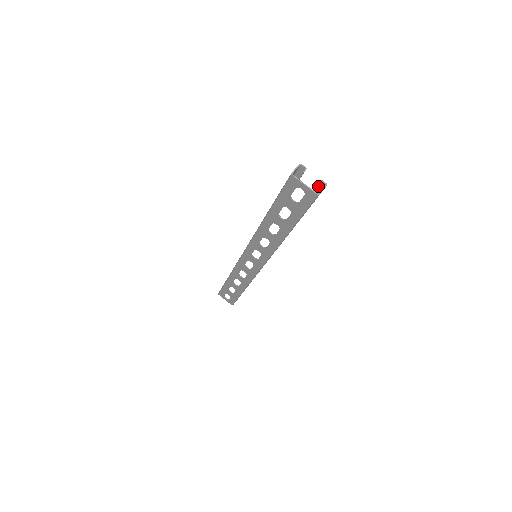
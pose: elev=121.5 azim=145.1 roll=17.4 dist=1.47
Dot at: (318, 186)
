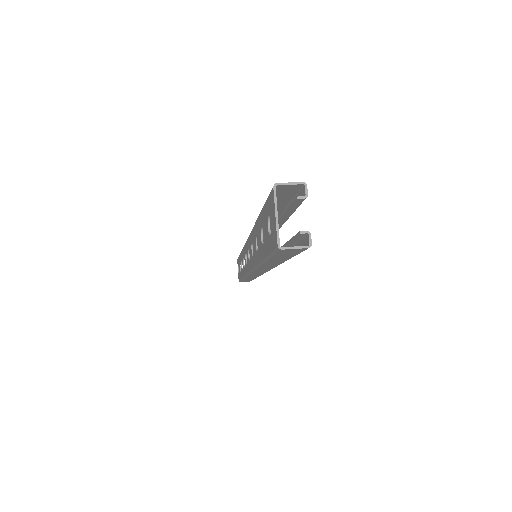
Dot at: (305, 237)
